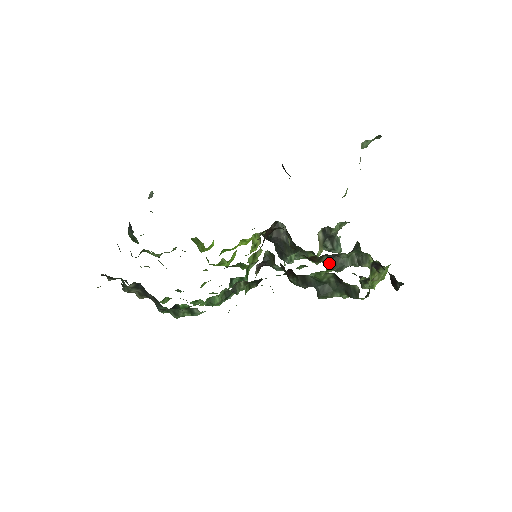
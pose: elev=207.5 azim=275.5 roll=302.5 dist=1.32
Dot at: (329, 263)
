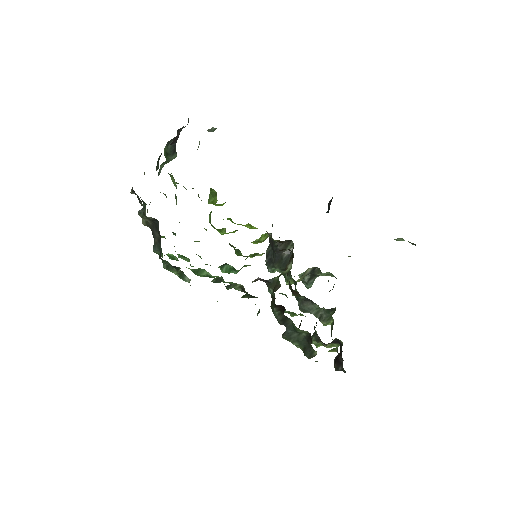
Dot at: (301, 301)
